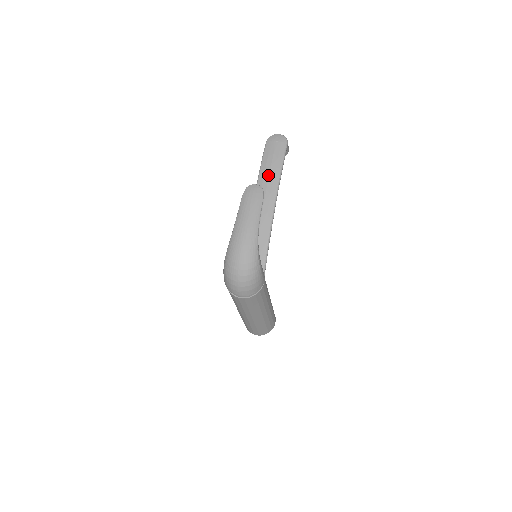
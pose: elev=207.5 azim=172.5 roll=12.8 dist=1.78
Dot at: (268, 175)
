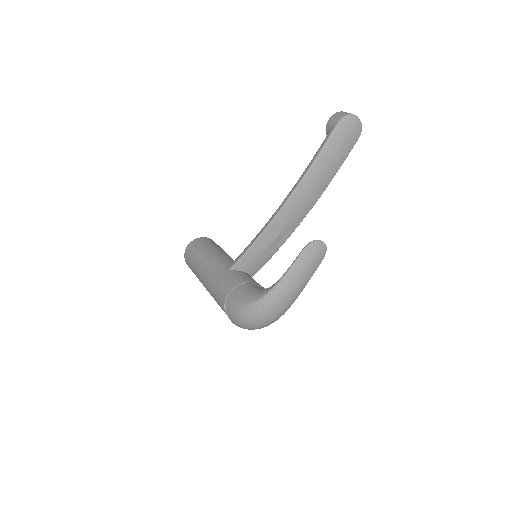
Dot at: (319, 178)
